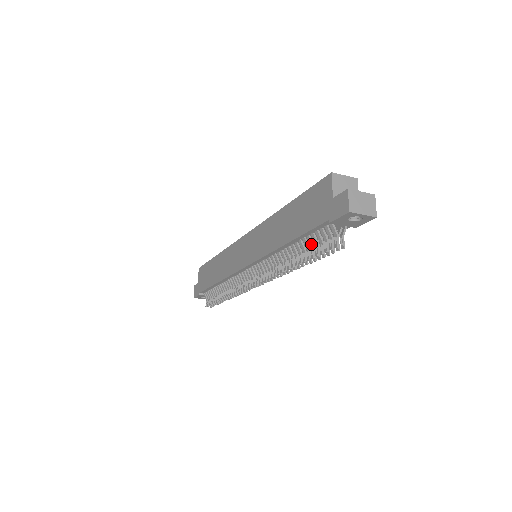
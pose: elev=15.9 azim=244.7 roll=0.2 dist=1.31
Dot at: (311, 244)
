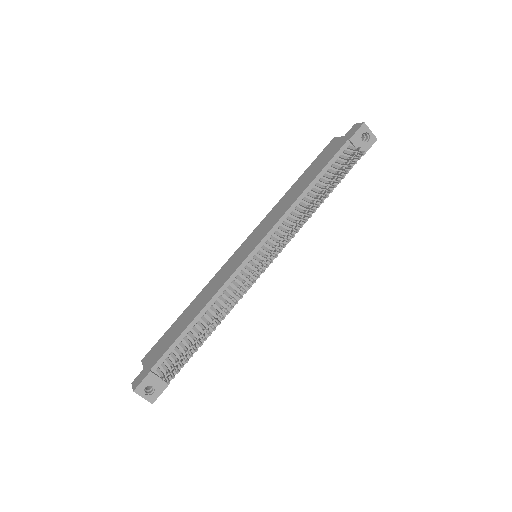
Dot at: (333, 171)
